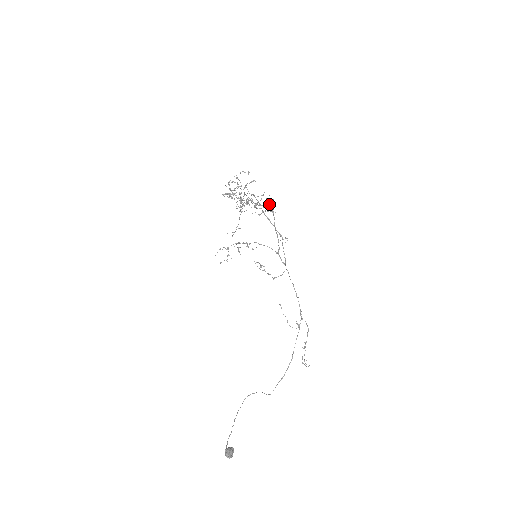
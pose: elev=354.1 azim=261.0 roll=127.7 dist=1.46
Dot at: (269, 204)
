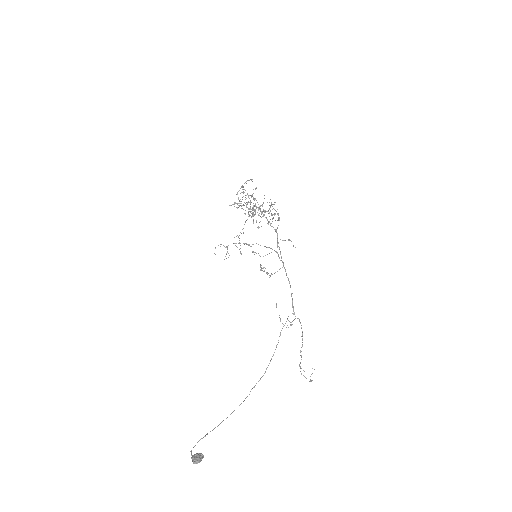
Dot at: (270, 206)
